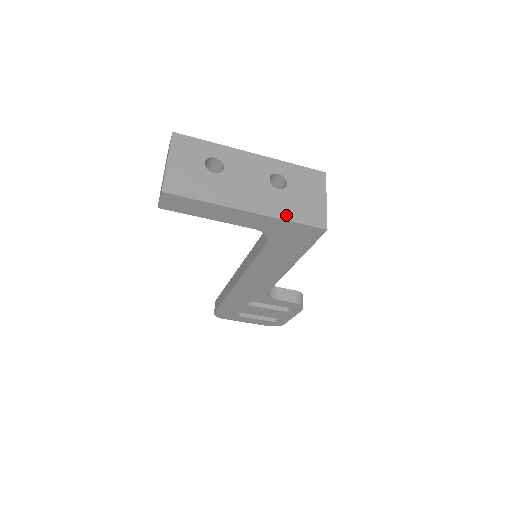
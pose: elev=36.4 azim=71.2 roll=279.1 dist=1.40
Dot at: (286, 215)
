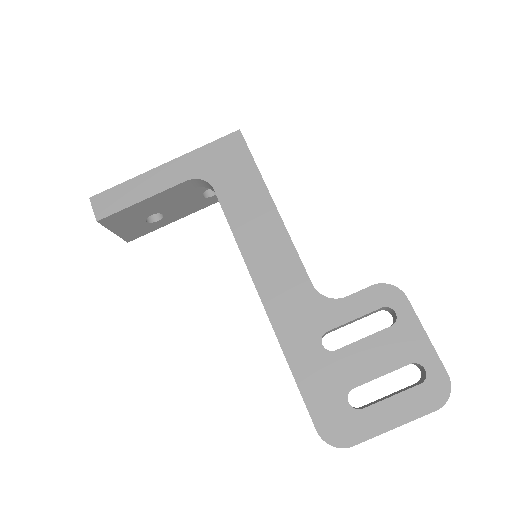
Dot at: (200, 151)
